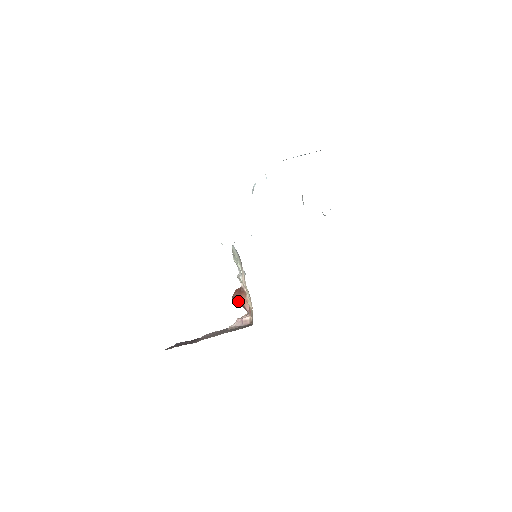
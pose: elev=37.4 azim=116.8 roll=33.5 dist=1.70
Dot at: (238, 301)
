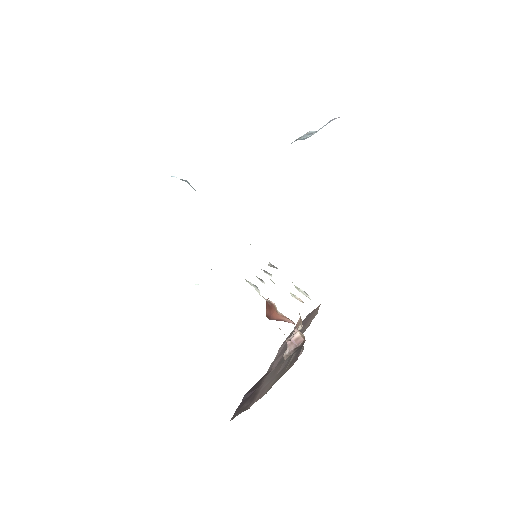
Dot at: (274, 319)
